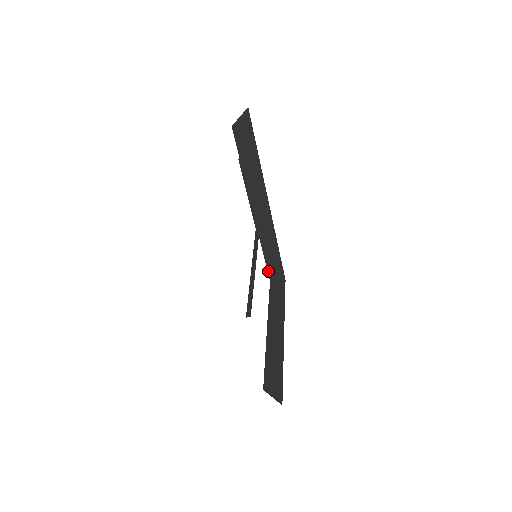
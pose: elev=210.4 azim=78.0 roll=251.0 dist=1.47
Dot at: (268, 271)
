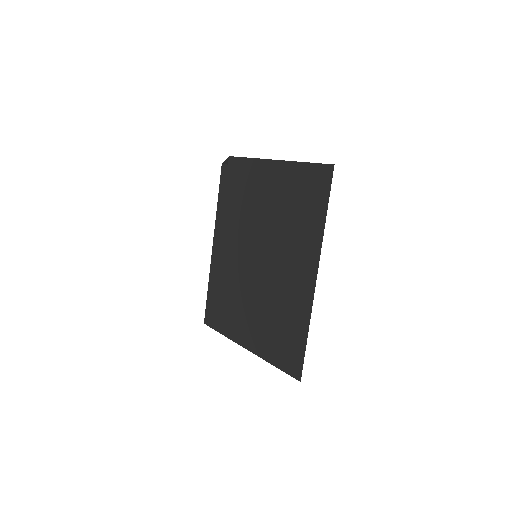
Dot at: (205, 311)
